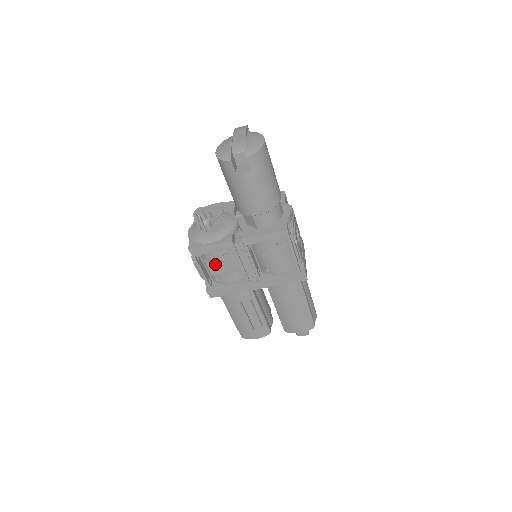
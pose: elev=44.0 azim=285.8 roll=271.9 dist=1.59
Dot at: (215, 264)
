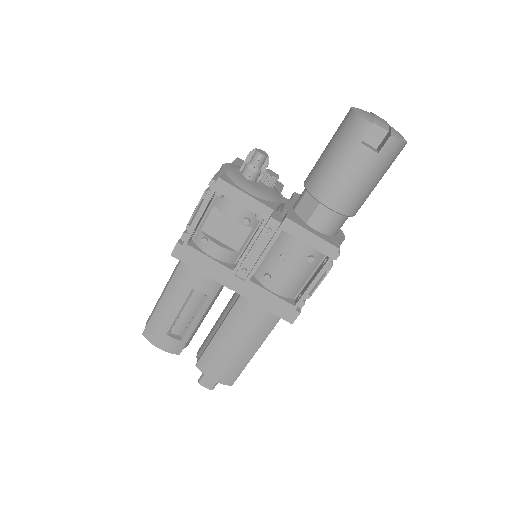
Dot at: (219, 222)
